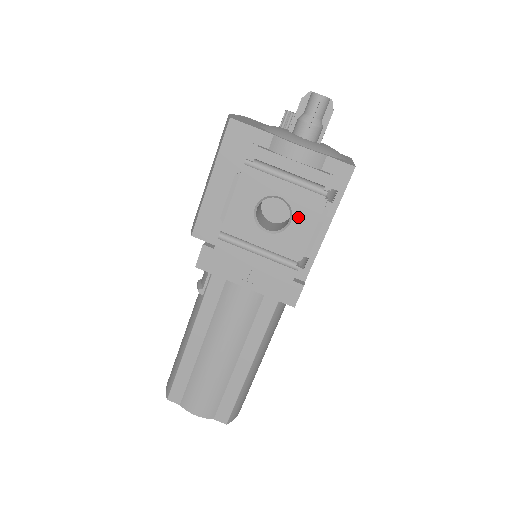
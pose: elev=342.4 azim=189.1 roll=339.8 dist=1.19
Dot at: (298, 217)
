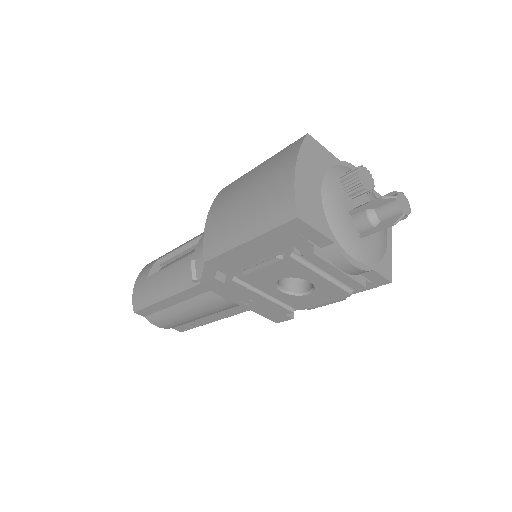
Dot at: (317, 295)
